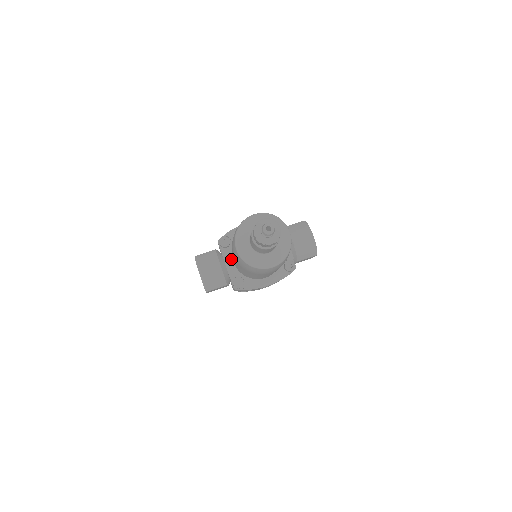
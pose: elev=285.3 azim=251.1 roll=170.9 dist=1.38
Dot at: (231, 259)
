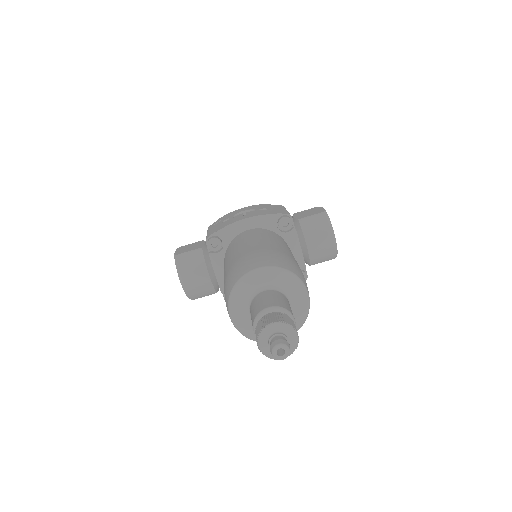
Dot at: (223, 268)
